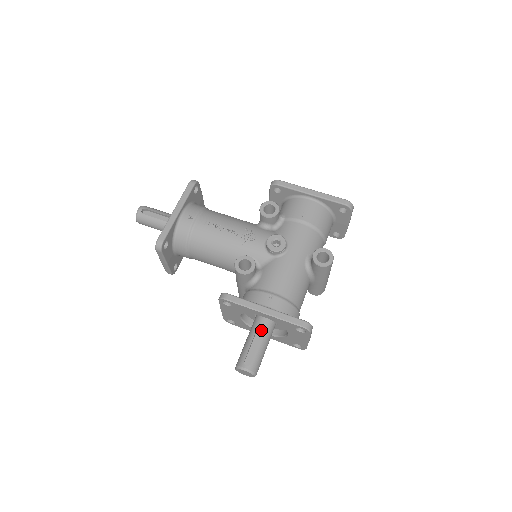
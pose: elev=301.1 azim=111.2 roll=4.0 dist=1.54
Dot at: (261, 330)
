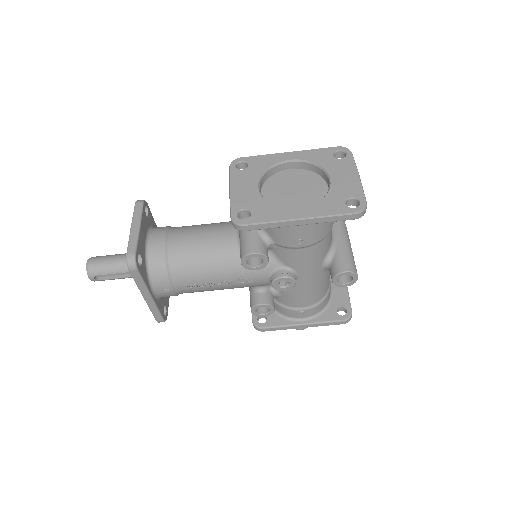
Dot at: occluded
